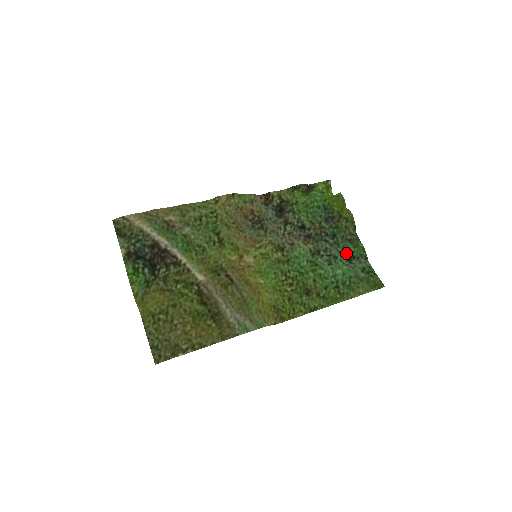
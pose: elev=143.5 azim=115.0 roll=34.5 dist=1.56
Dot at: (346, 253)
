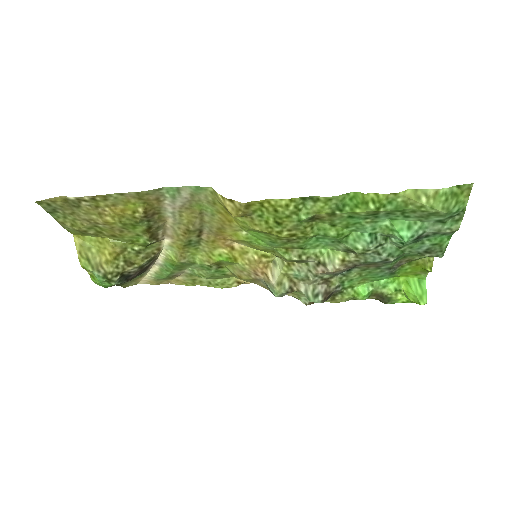
Dot at: (414, 243)
